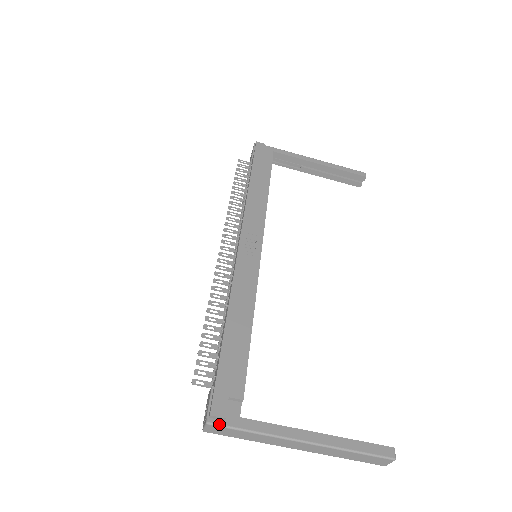
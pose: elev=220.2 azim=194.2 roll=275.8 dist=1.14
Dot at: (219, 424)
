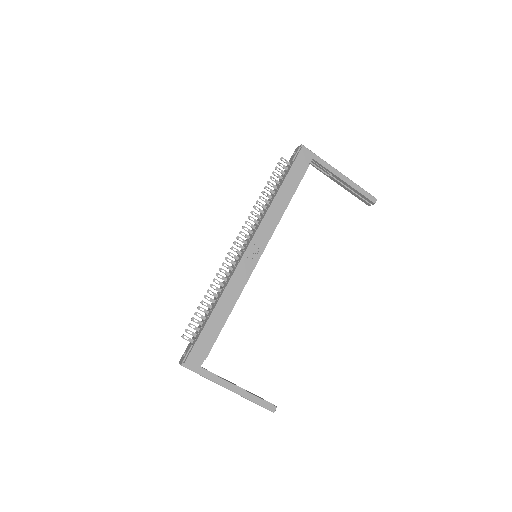
Dot at: (188, 368)
